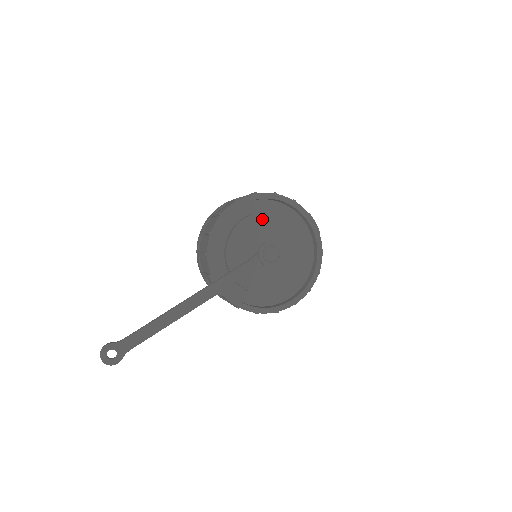
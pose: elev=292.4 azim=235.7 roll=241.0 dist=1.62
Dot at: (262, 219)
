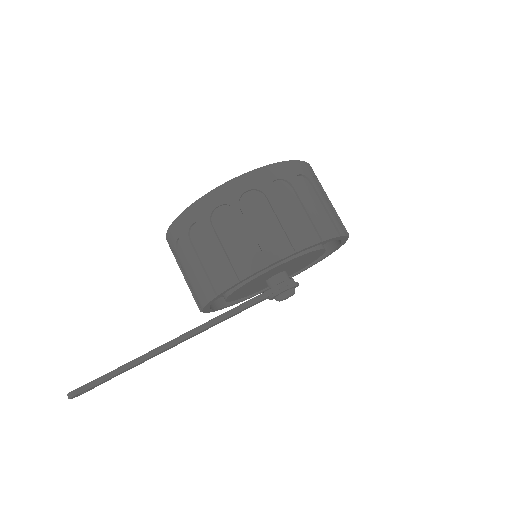
Dot at: (289, 262)
